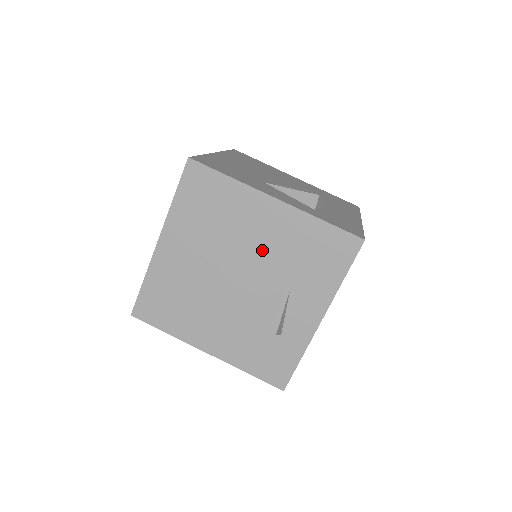
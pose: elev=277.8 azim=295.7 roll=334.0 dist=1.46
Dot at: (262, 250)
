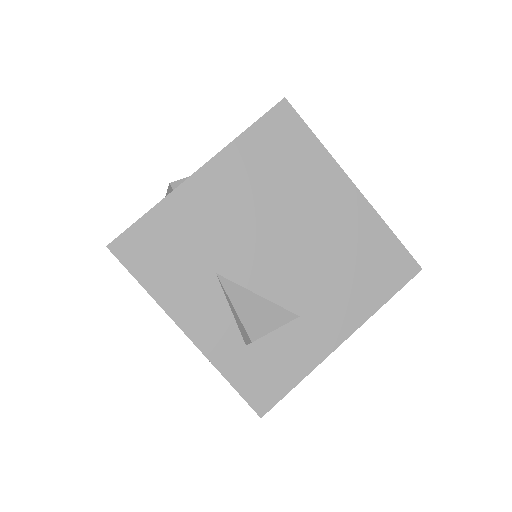
Dot at: occluded
